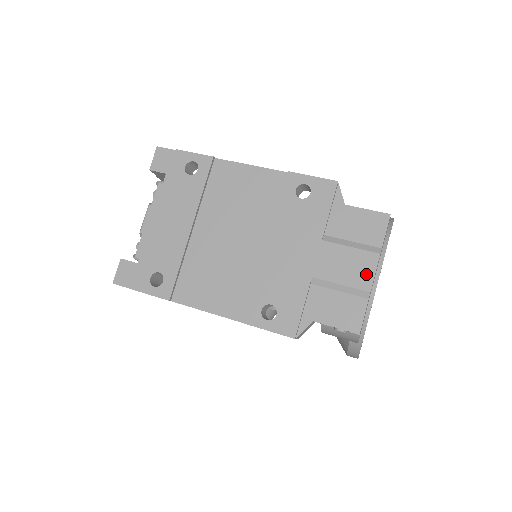
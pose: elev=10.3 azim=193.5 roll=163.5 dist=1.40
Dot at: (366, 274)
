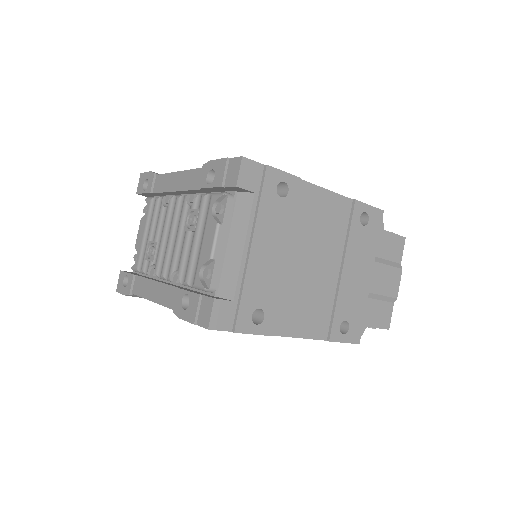
Dot at: (396, 285)
